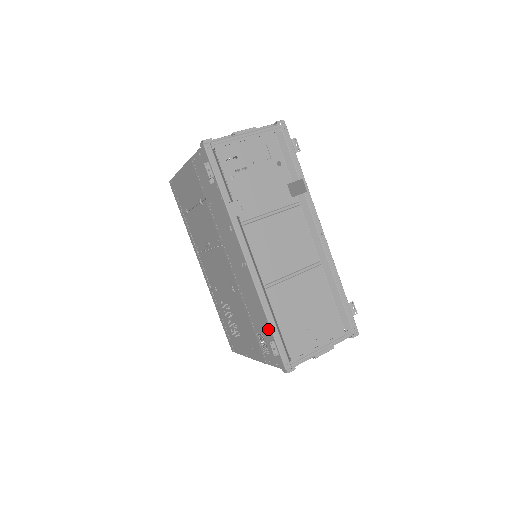
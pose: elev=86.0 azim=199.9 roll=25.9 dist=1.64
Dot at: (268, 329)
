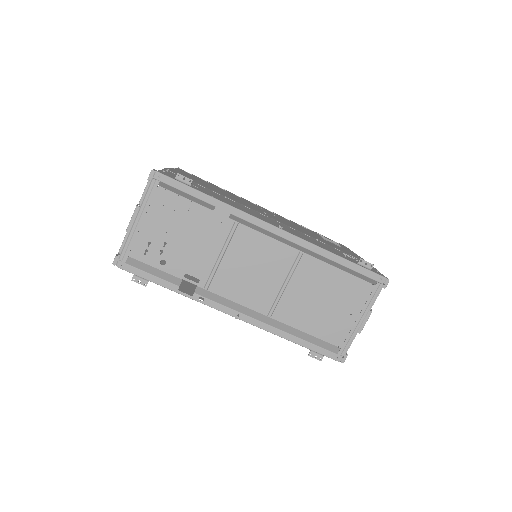
Dot at: occluded
